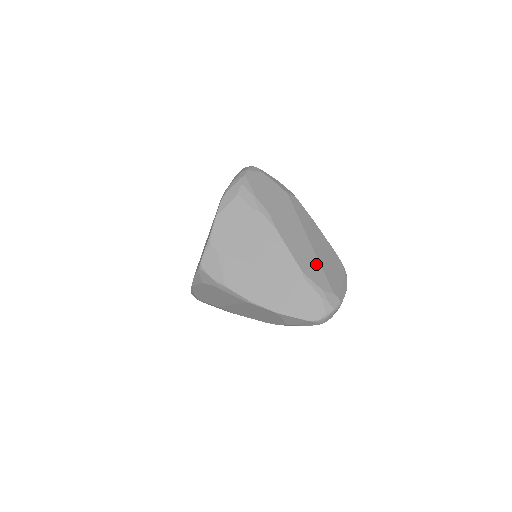
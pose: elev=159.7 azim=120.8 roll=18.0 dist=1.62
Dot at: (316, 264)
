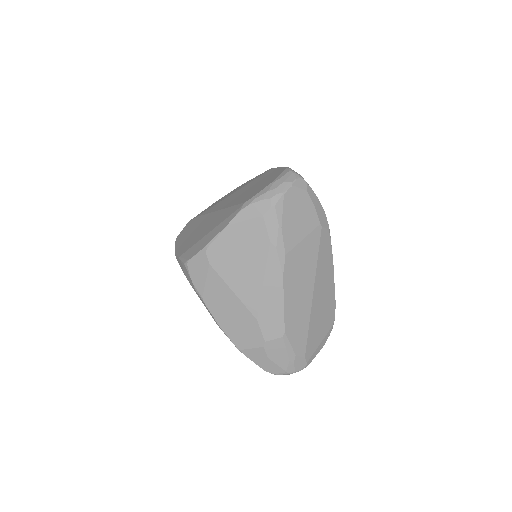
Dot at: (305, 323)
